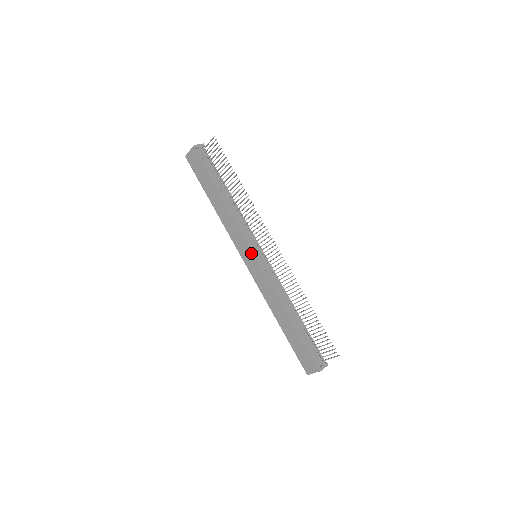
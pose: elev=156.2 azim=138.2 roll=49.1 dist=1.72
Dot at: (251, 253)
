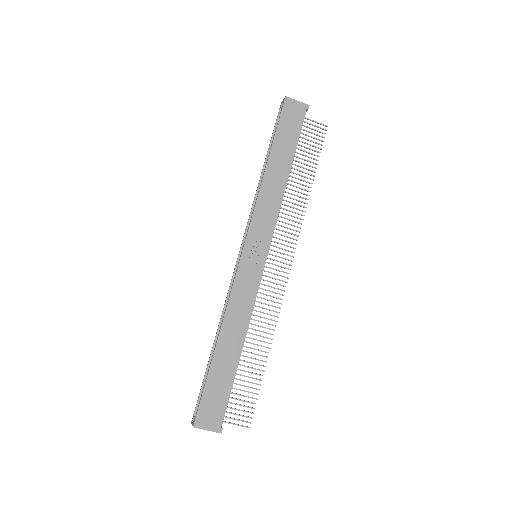
Dot at: (264, 251)
